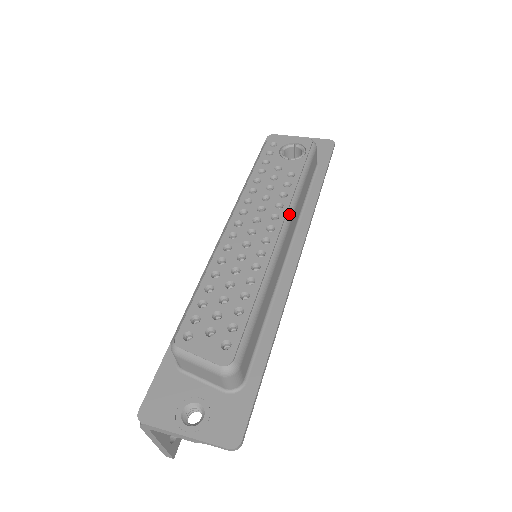
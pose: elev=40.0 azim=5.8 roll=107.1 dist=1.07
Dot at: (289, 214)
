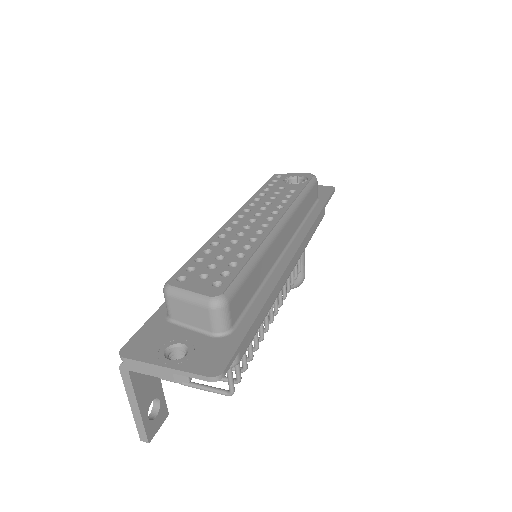
Dot at: (288, 212)
